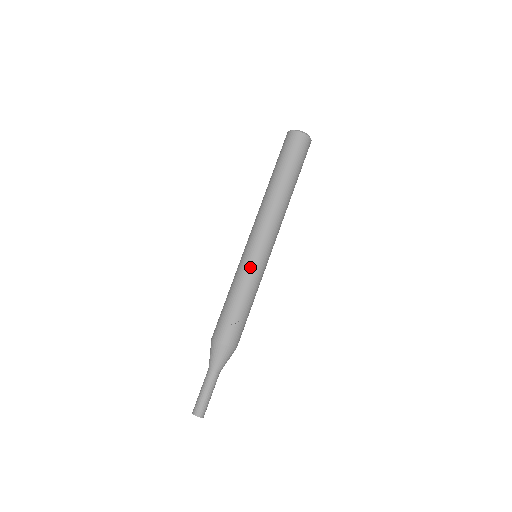
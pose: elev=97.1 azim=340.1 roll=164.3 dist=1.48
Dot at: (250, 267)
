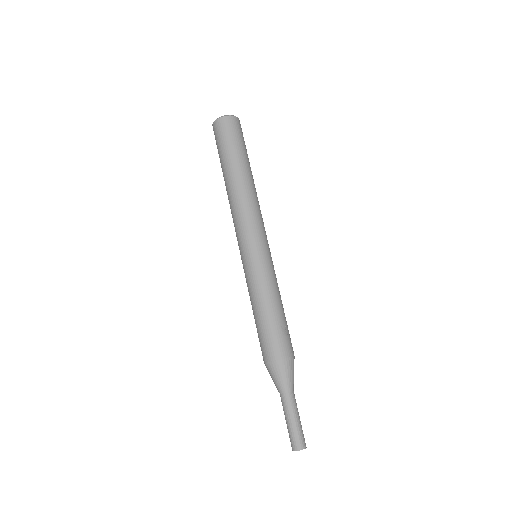
Dot at: (266, 267)
